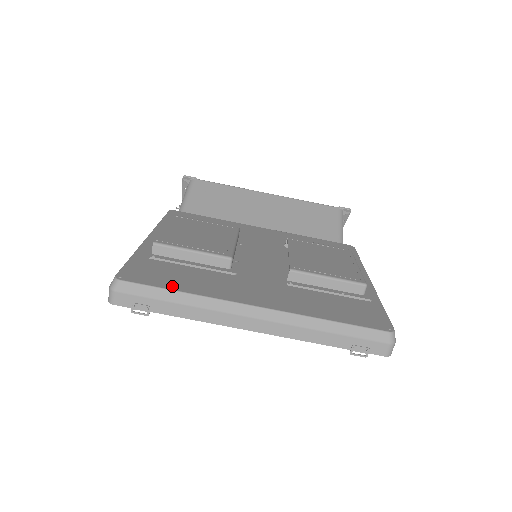
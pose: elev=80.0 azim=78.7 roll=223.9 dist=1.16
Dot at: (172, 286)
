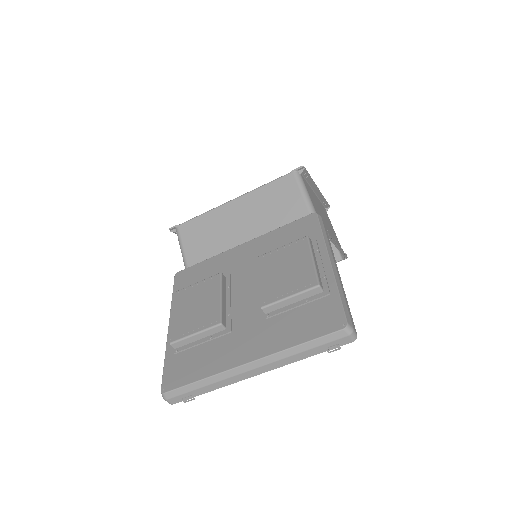
Dot at: (194, 378)
